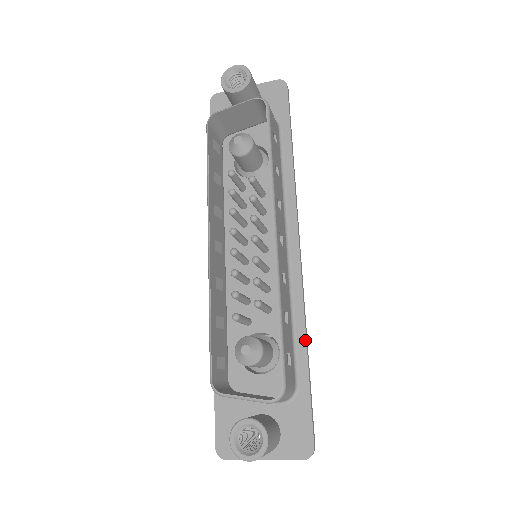
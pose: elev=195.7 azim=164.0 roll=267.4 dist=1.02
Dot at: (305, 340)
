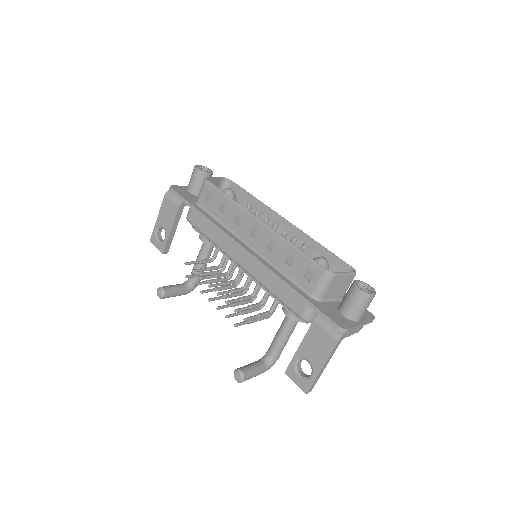
Dot at: occluded
